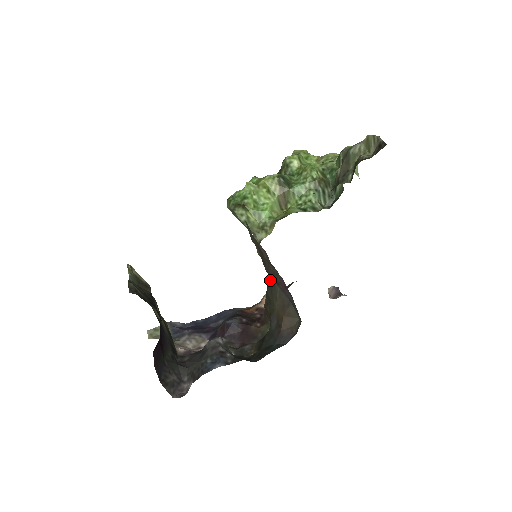
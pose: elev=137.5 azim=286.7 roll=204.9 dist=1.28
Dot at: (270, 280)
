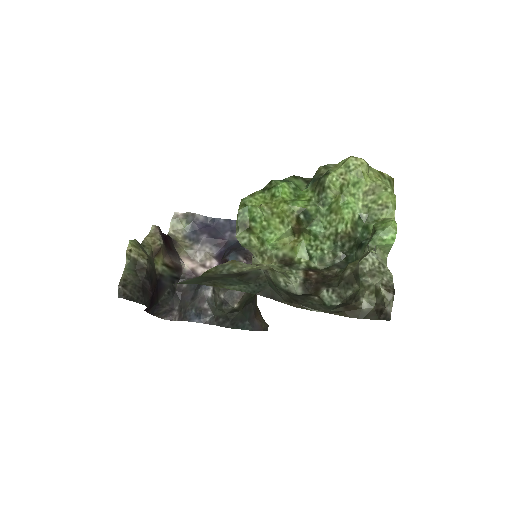
Dot at: occluded
